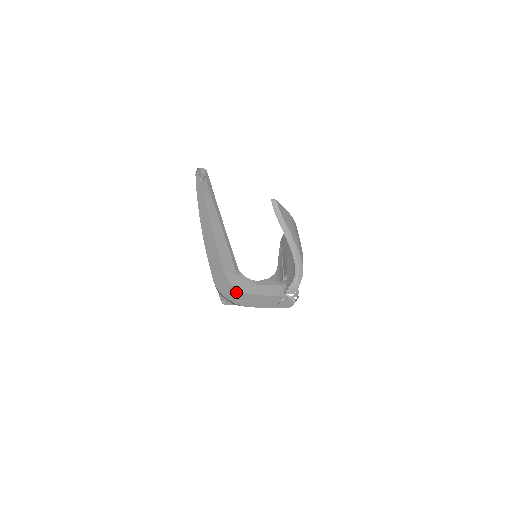
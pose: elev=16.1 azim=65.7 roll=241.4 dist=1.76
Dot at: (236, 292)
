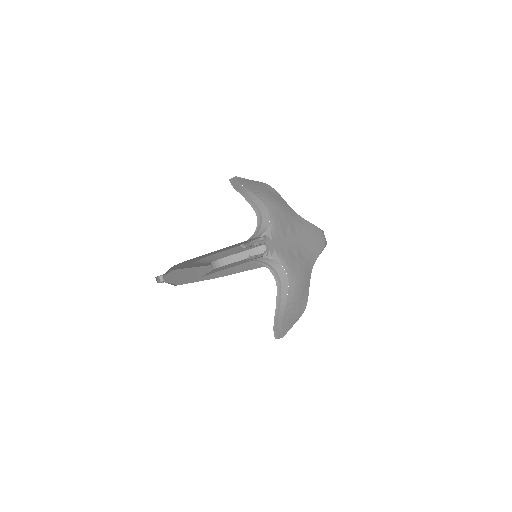
Dot at: occluded
